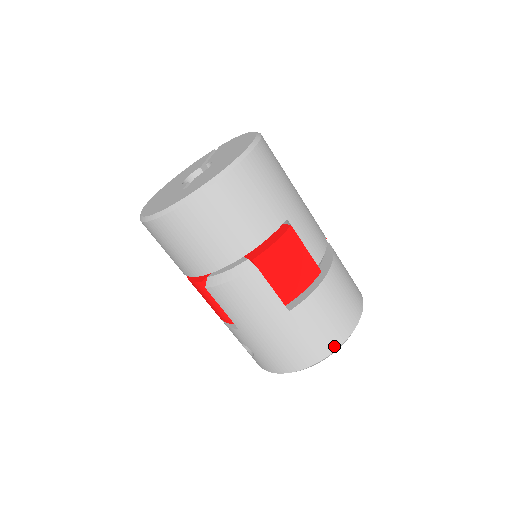
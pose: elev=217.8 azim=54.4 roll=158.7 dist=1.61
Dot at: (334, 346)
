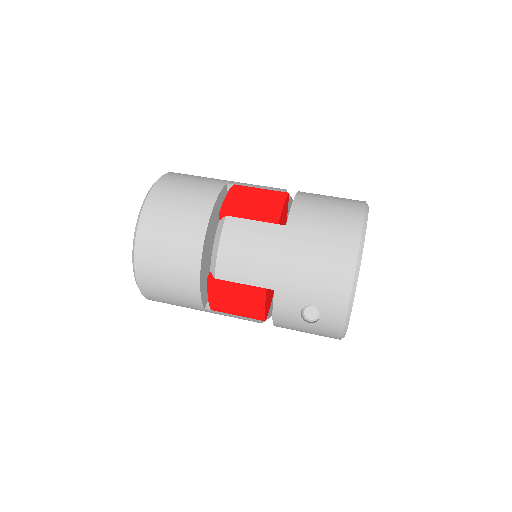
Dot at: (357, 223)
